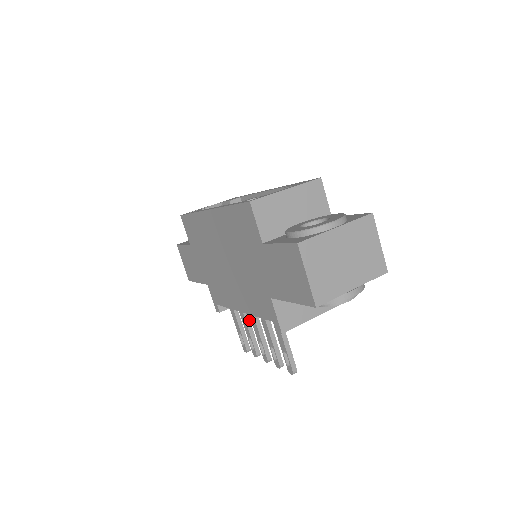
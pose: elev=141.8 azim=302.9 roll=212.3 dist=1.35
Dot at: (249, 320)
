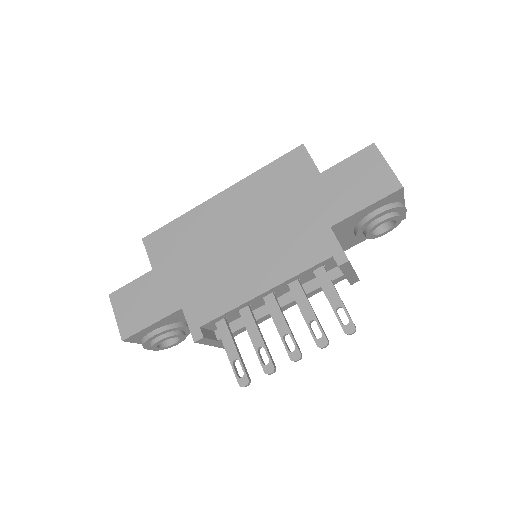
Dot at: (257, 324)
